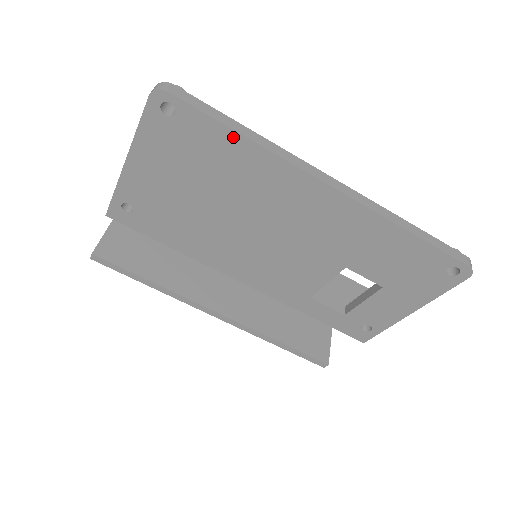
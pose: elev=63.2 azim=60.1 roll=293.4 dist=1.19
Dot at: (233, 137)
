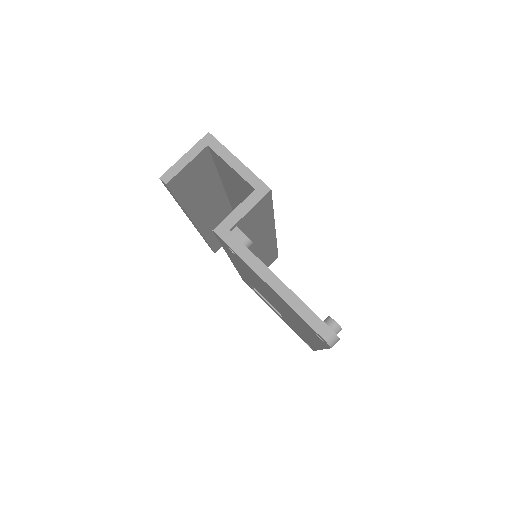
Dot at: (322, 345)
